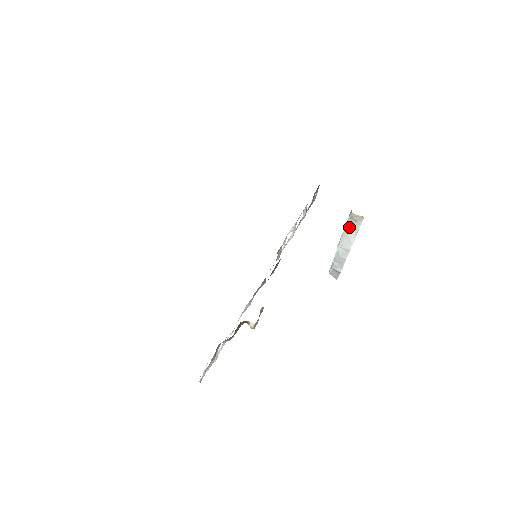
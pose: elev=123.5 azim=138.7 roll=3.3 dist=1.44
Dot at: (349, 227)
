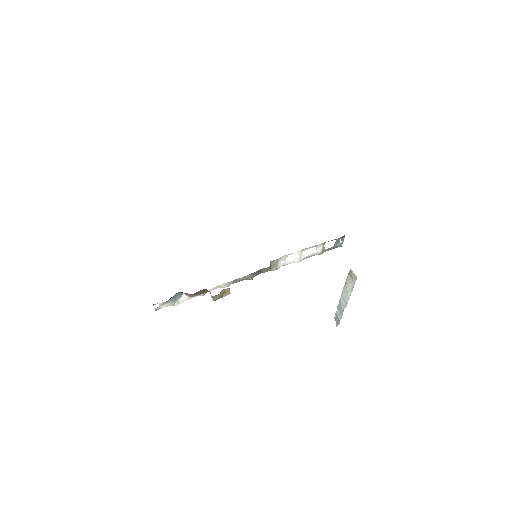
Dot at: (348, 281)
